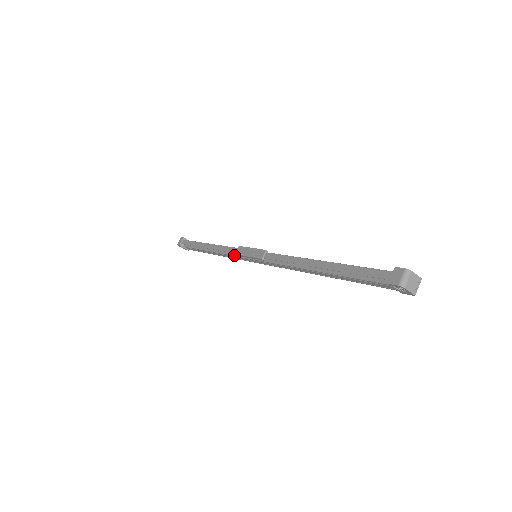
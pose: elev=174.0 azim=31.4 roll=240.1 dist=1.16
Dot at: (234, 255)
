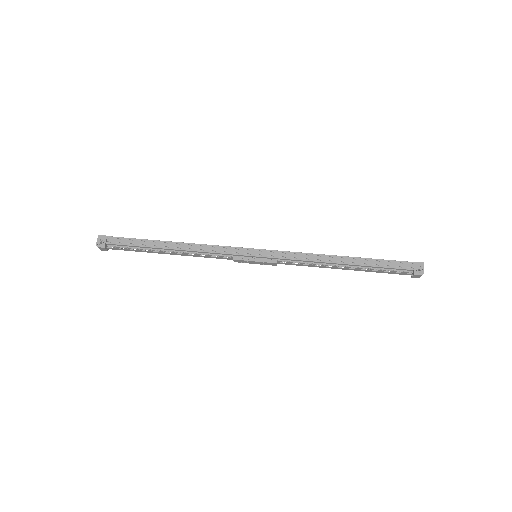
Dot at: occluded
